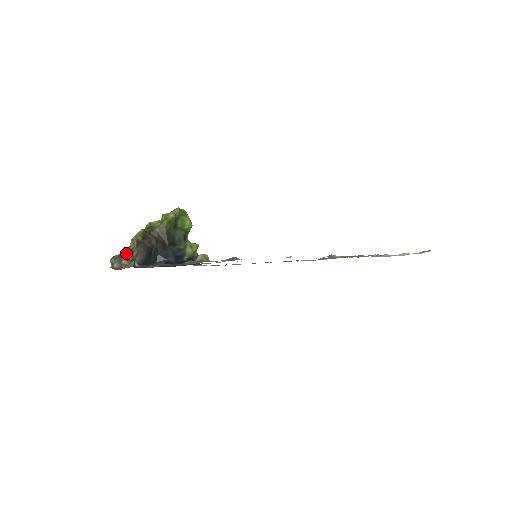
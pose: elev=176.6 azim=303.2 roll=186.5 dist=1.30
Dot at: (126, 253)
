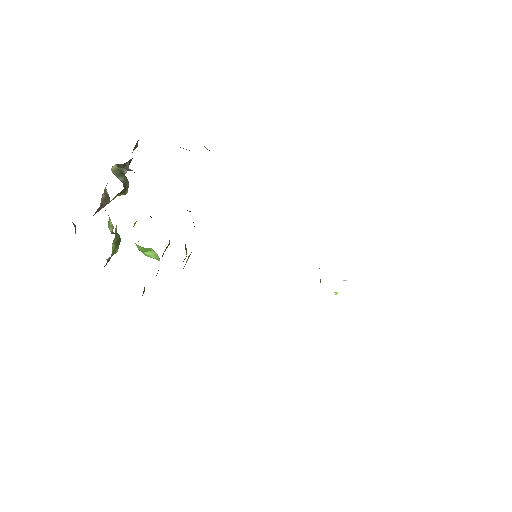
Dot at: occluded
